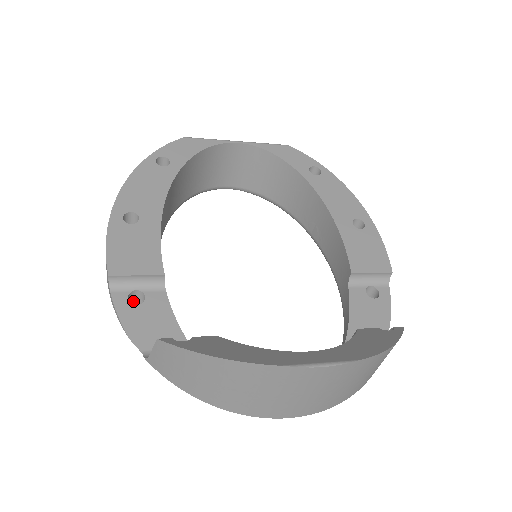
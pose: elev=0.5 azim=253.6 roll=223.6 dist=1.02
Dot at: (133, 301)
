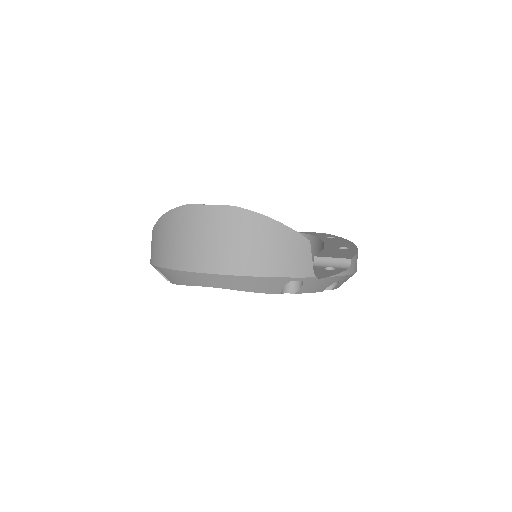
Dot at: occluded
